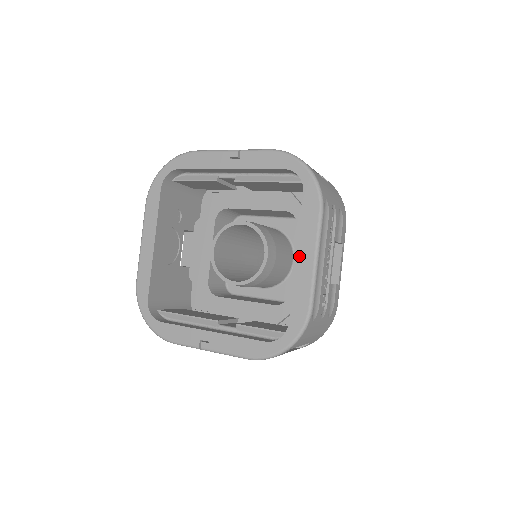
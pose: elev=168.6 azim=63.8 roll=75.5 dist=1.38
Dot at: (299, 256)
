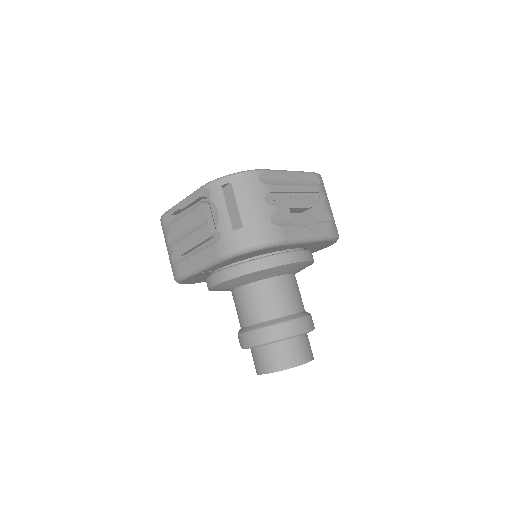
Dot at: occluded
